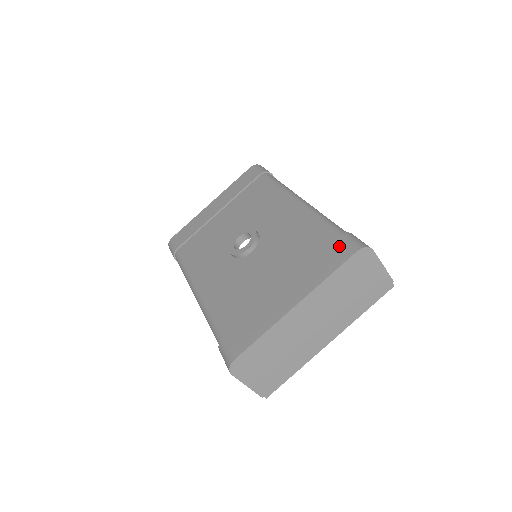
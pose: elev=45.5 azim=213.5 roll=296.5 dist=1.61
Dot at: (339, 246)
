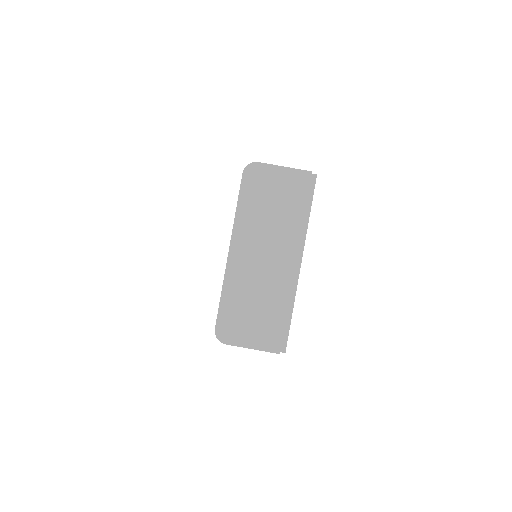
Dot at: occluded
